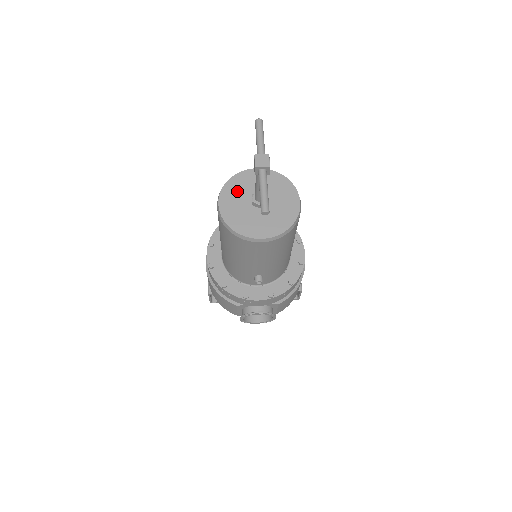
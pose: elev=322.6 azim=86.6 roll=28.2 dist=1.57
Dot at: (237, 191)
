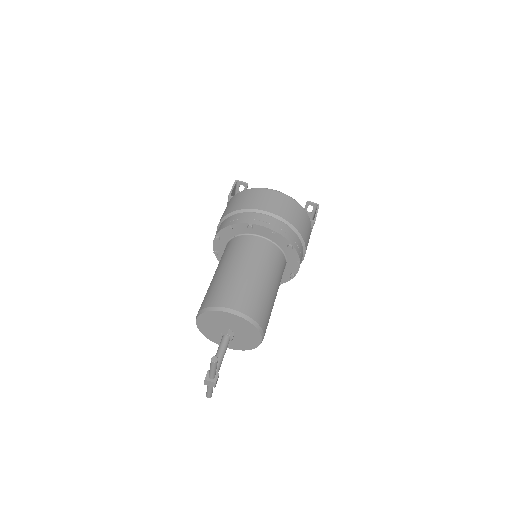
Dot at: (212, 320)
